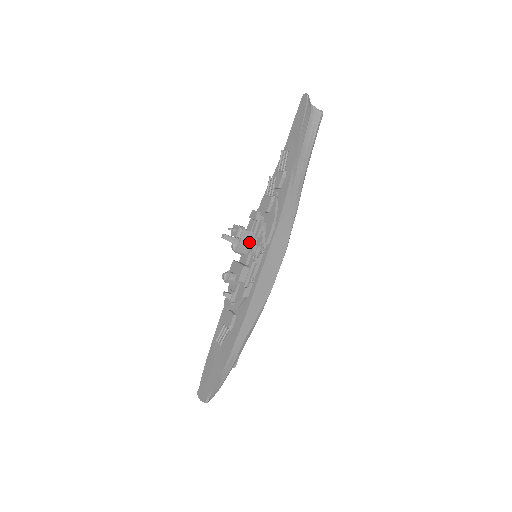
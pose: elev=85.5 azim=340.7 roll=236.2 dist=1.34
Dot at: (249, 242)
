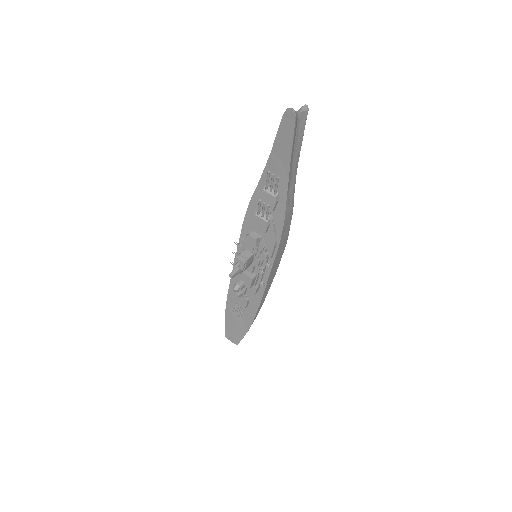
Dot at: (252, 260)
